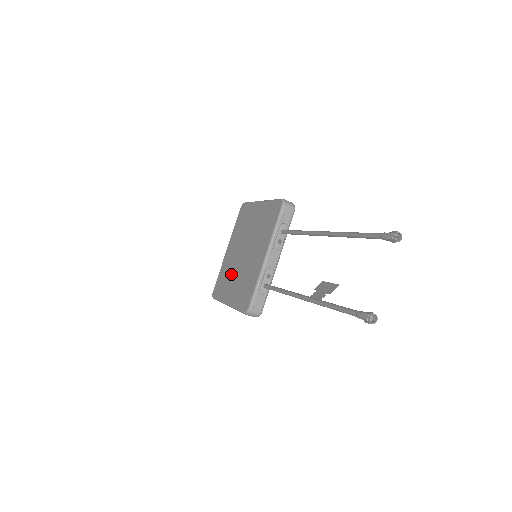
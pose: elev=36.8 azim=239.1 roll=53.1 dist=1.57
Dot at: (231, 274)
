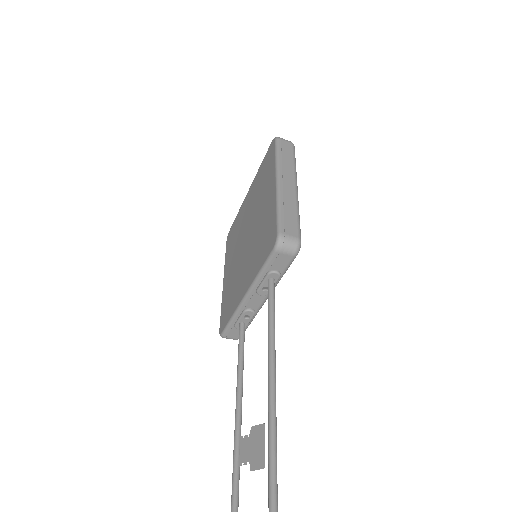
Dot at: (235, 246)
